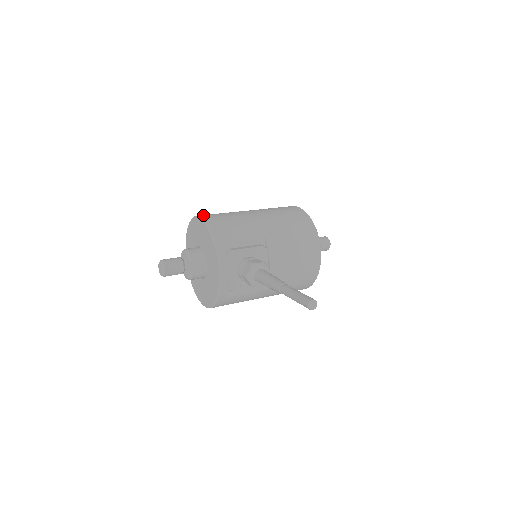
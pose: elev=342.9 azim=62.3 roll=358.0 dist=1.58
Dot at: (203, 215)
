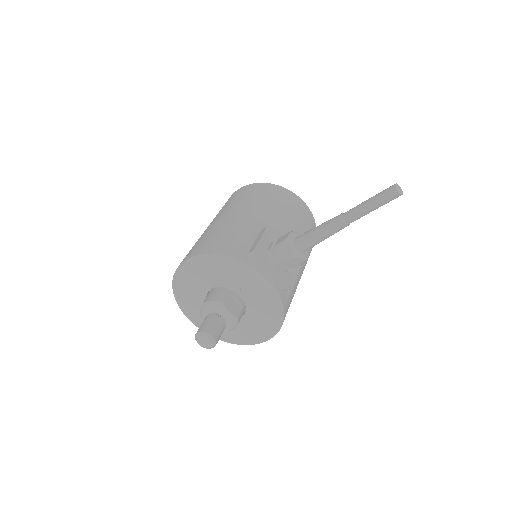
Dot at: (185, 258)
